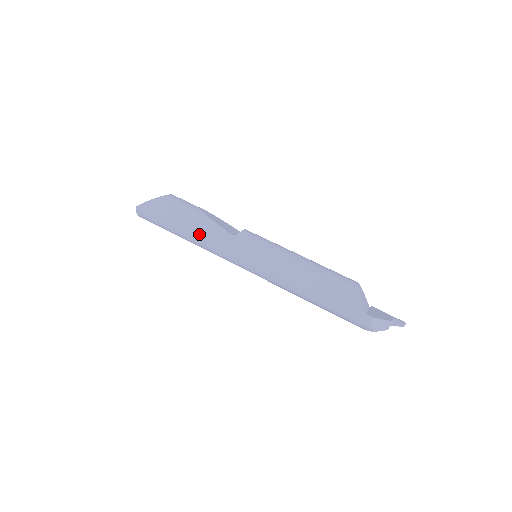
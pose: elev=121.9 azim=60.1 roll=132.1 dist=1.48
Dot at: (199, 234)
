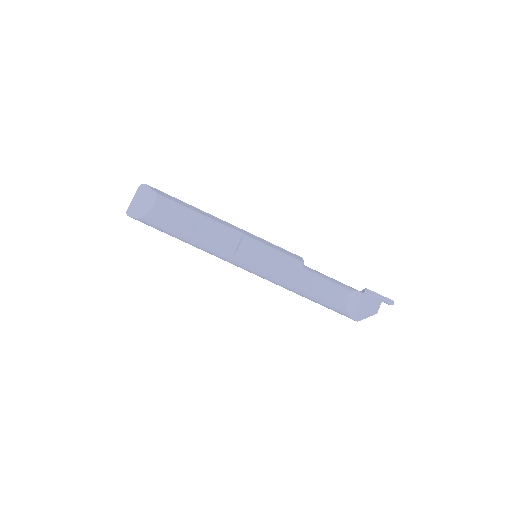
Dot at: occluded
